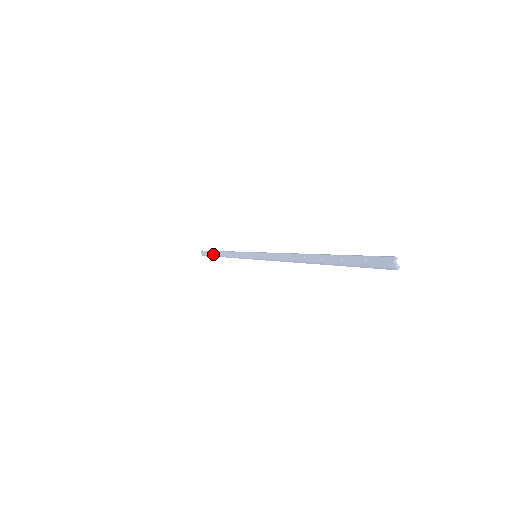
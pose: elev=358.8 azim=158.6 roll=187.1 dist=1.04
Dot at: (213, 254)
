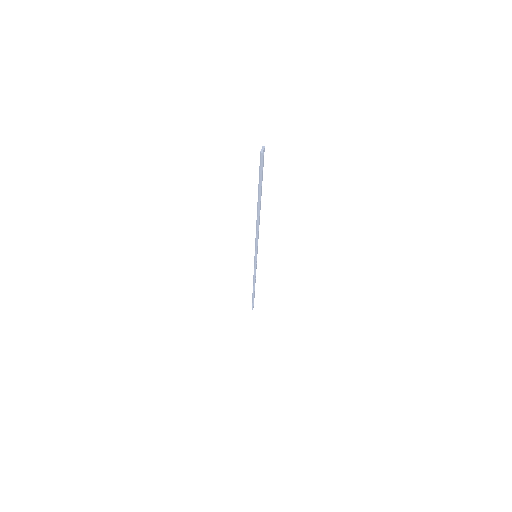
Dot at: (252, 296)
